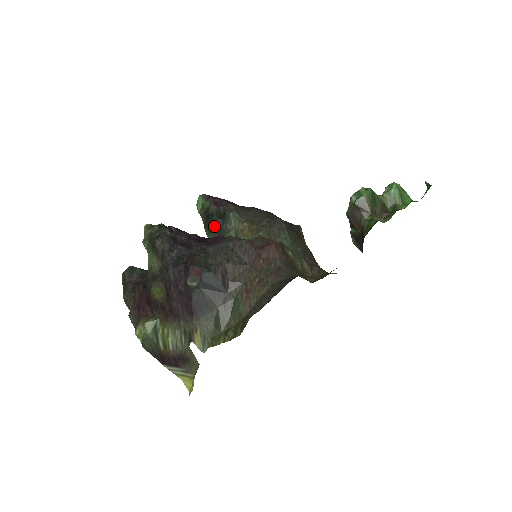
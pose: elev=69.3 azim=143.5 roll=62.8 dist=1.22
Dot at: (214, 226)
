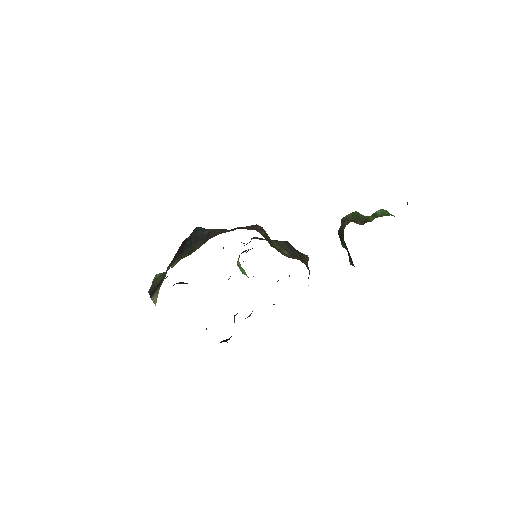
Dot at: occluded
